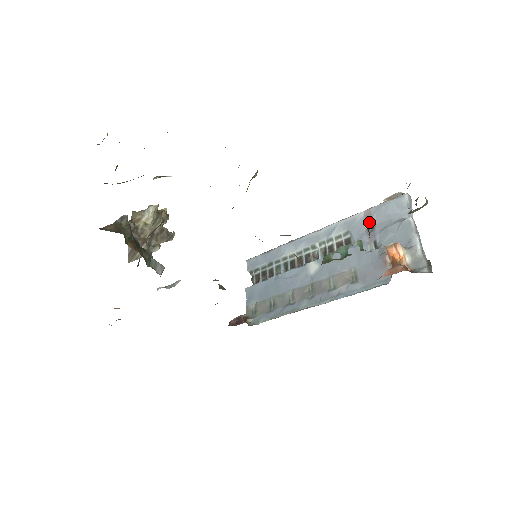
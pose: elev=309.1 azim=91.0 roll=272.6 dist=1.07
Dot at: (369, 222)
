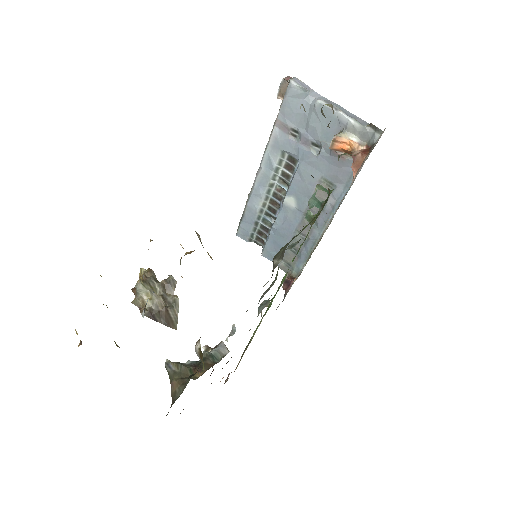
Dot at: (289, 131)
